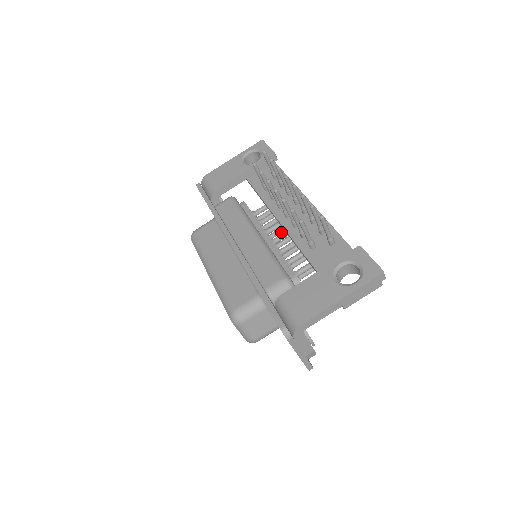
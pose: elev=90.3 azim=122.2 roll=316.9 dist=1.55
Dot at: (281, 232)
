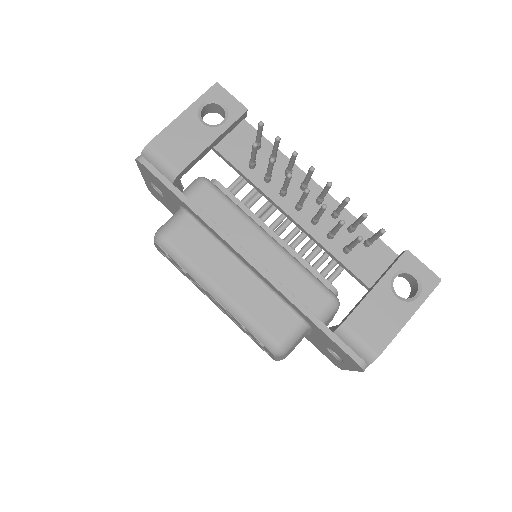
Dot at: (264, 212)
